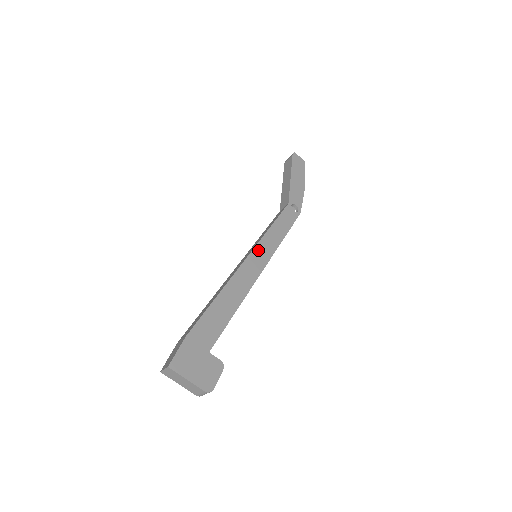
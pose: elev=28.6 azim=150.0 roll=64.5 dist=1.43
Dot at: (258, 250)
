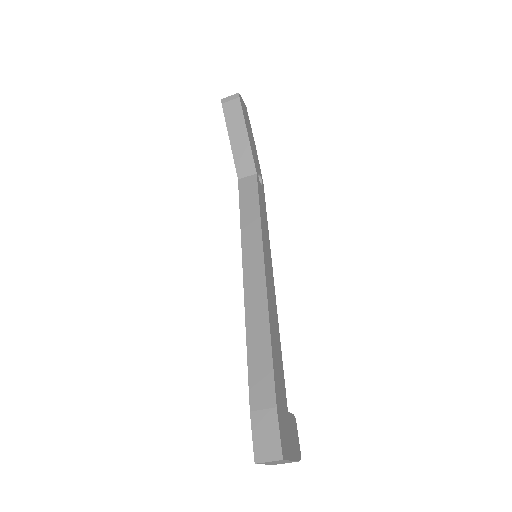
Dot at: (265, 251)
